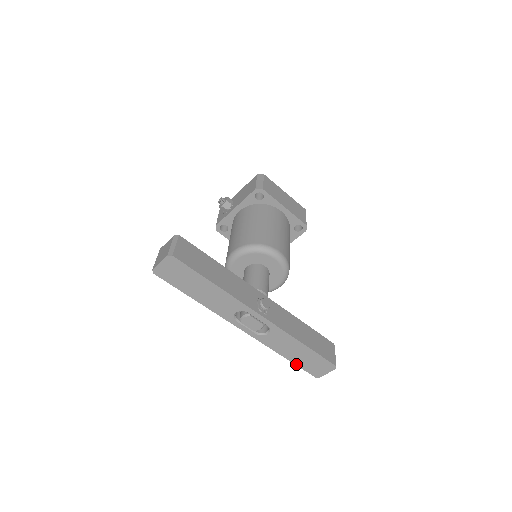
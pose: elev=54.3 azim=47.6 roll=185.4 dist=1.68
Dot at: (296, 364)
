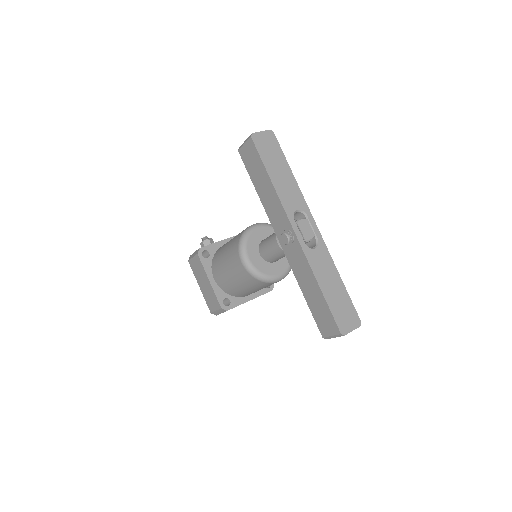
Dot at: (328, 304)
